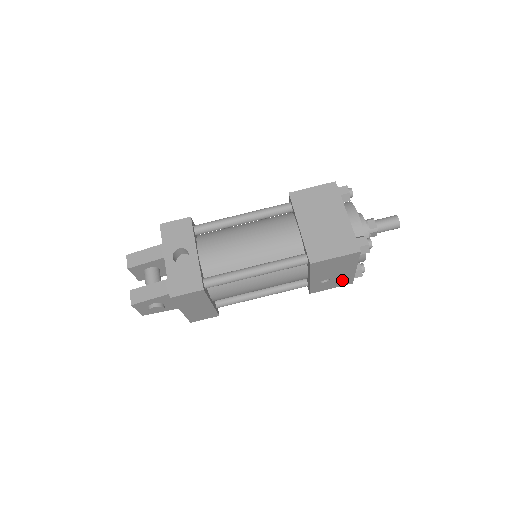
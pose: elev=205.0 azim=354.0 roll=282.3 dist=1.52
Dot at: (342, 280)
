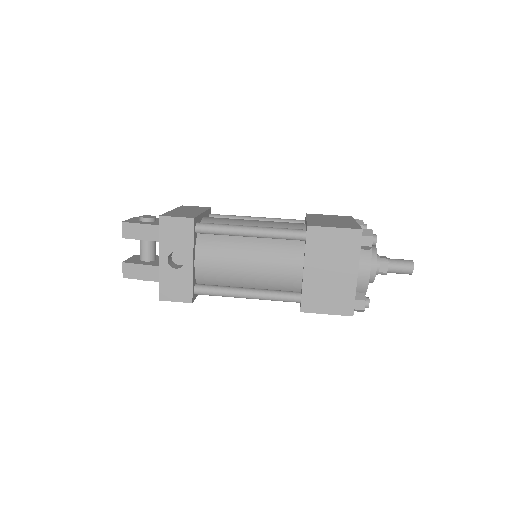
Dot at: occluded
